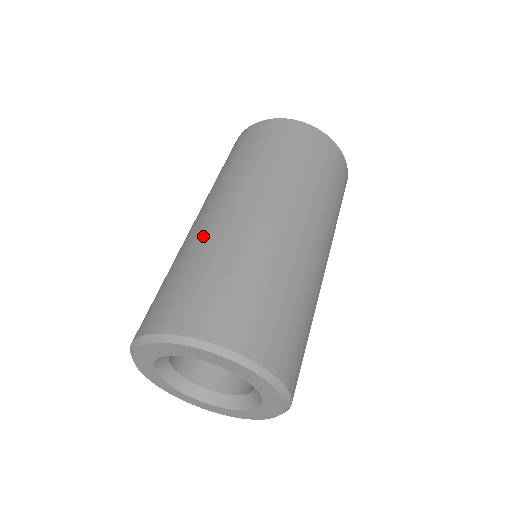
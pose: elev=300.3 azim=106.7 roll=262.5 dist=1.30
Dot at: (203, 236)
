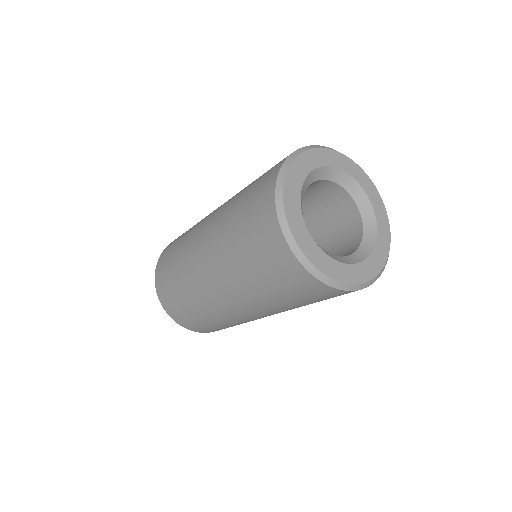
Dot at: (228, 201)
